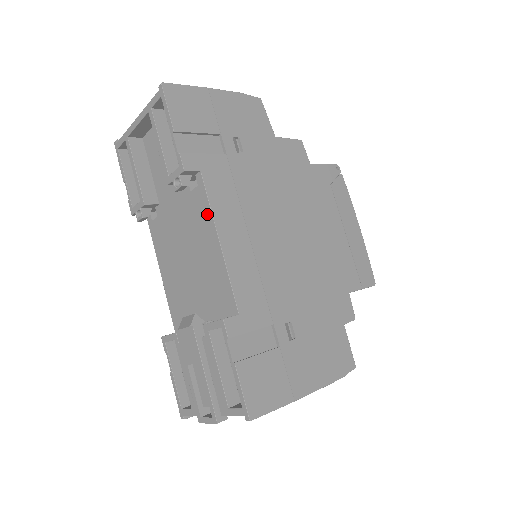
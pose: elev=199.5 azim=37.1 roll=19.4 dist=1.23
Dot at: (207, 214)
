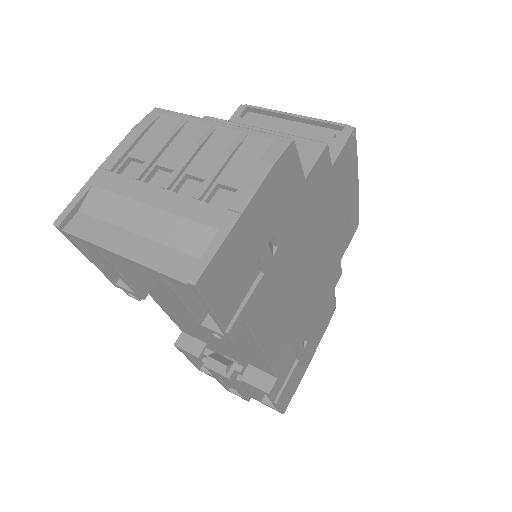
Dot at: (250, 339)
